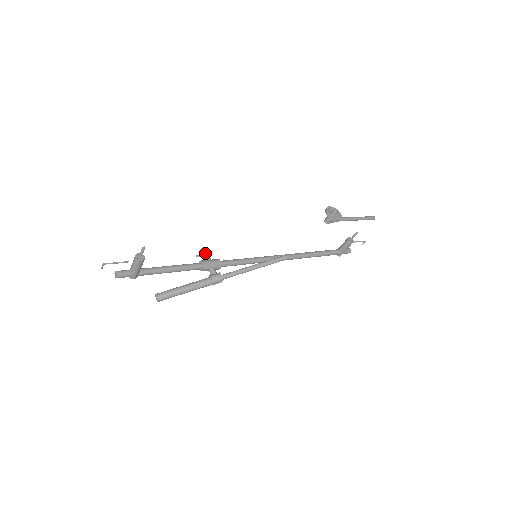
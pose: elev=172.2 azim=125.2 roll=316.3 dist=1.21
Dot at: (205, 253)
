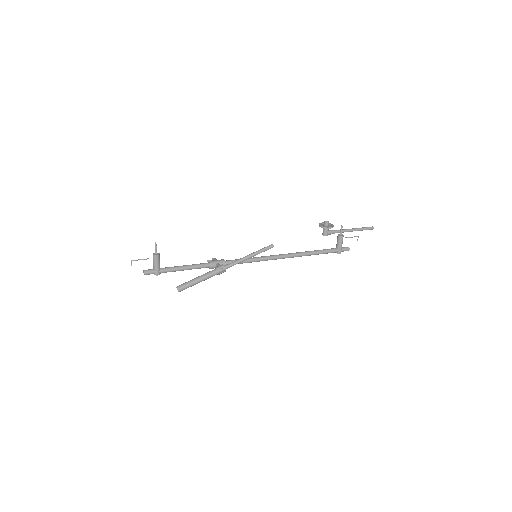
Dot at: (213, 258)
